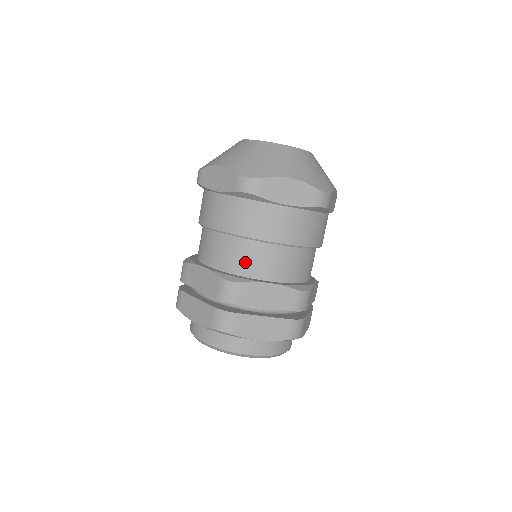
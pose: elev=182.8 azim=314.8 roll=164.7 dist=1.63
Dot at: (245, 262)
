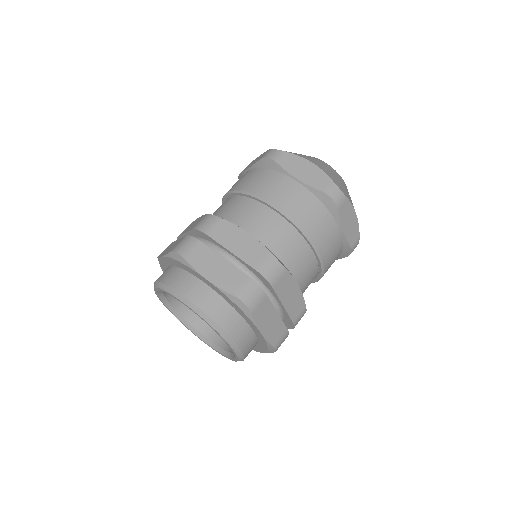
Dot at: (289, 254)
